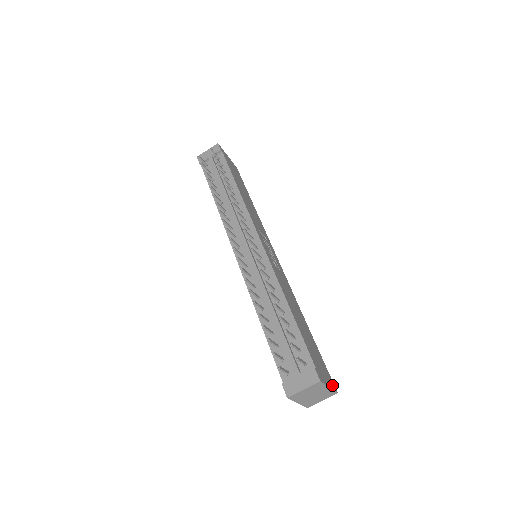
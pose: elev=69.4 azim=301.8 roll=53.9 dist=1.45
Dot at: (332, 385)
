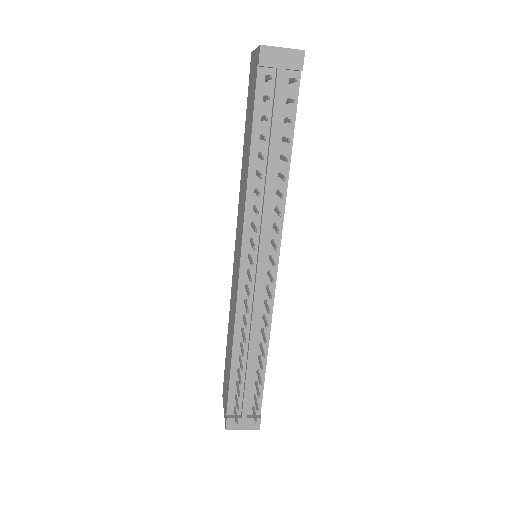
Dot at: occluded
